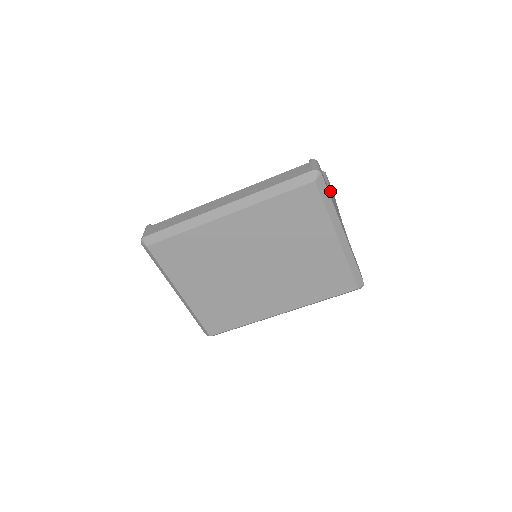
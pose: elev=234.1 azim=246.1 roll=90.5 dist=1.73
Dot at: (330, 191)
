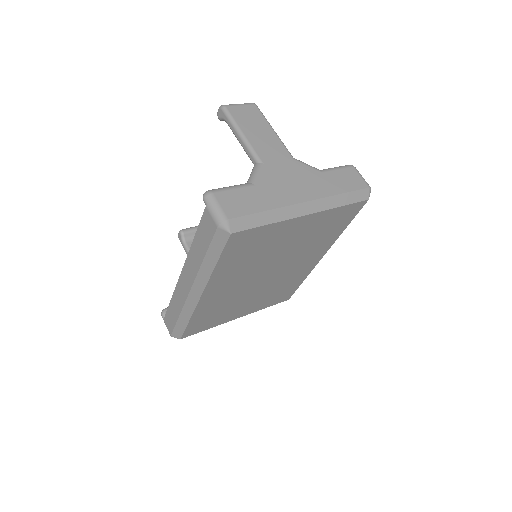
Dot at: (250, 150)
